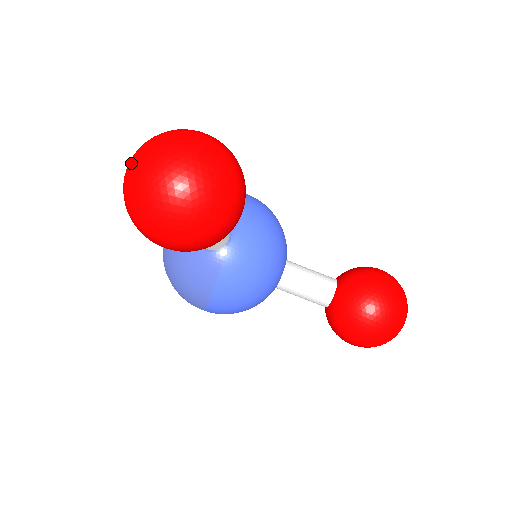
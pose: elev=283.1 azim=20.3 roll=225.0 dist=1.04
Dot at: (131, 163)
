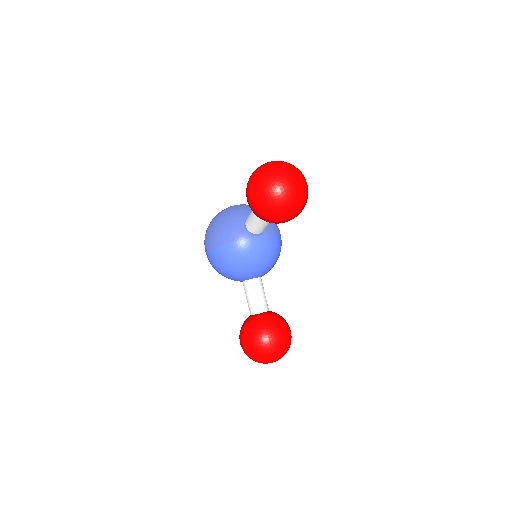
Dot at: (276, 161)
